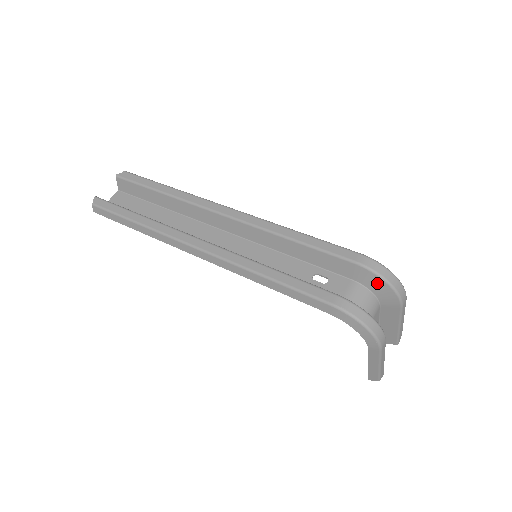
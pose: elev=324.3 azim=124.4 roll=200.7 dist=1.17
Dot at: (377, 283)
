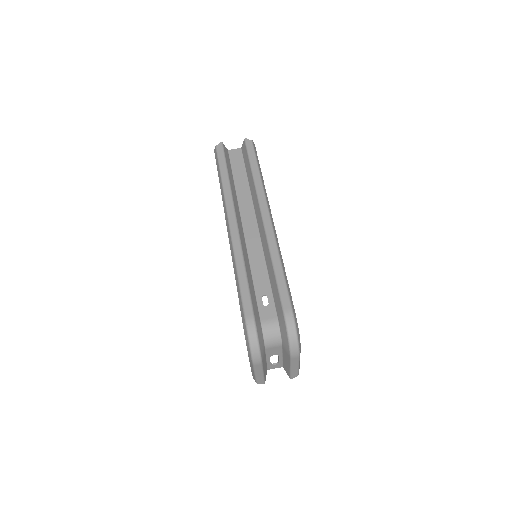
Dot at: (284, 332)
